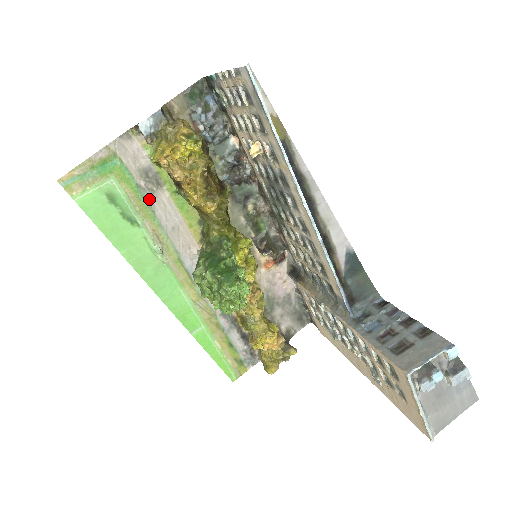
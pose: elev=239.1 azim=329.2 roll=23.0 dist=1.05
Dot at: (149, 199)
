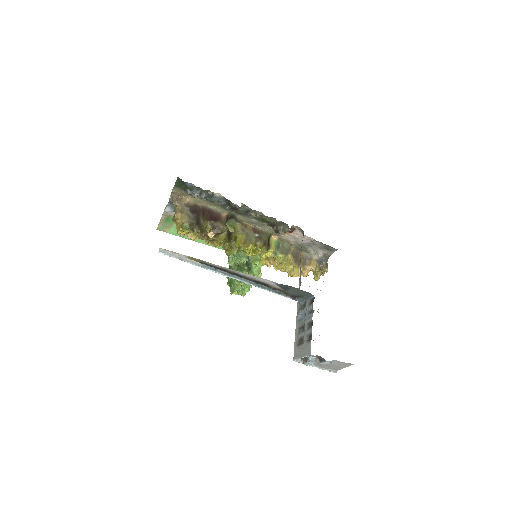
Dot at: occluded
